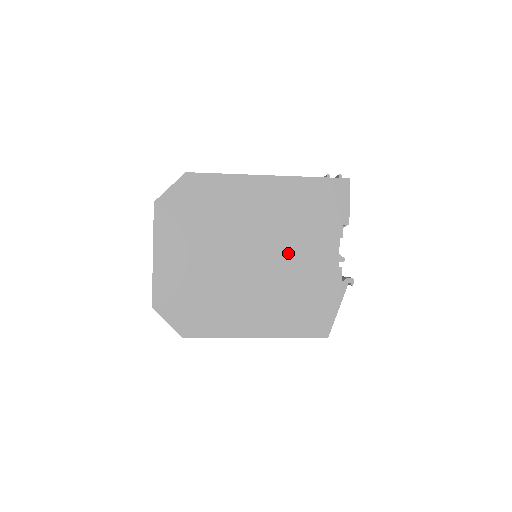
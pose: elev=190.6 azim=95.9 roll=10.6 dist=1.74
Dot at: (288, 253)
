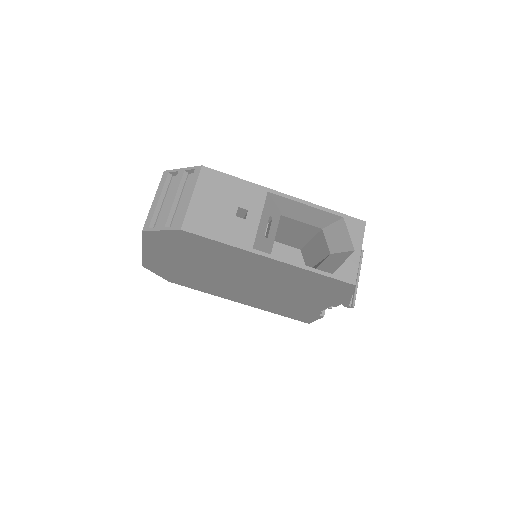
Dot at: occluded
